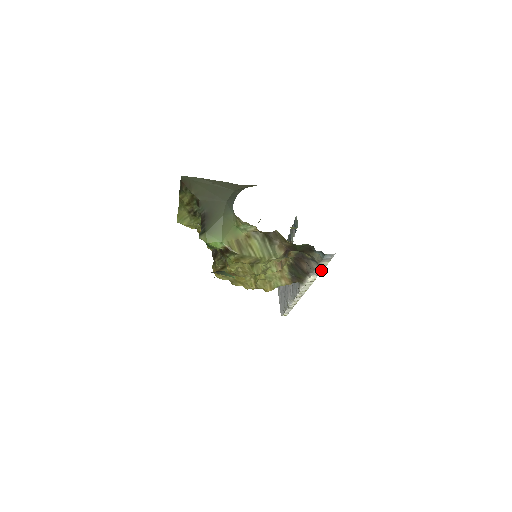
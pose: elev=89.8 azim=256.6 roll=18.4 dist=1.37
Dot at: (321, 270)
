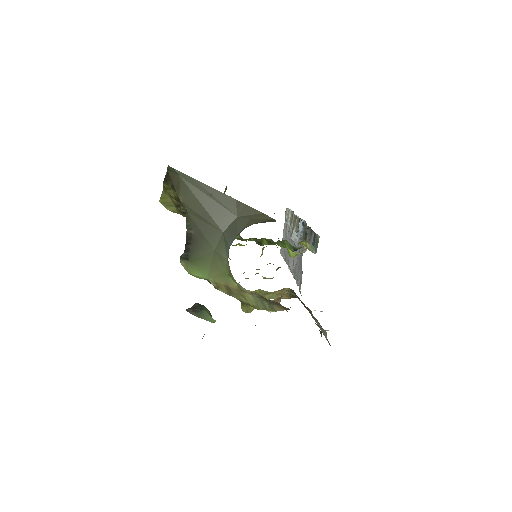
Dot at: occluded
